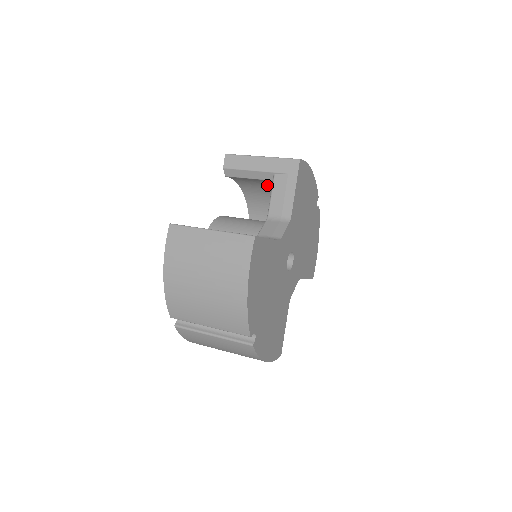
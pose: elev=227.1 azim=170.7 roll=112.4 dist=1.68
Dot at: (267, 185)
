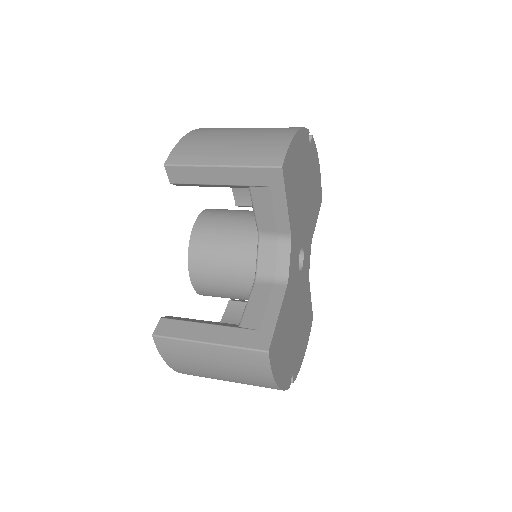
Dot at: occluded
